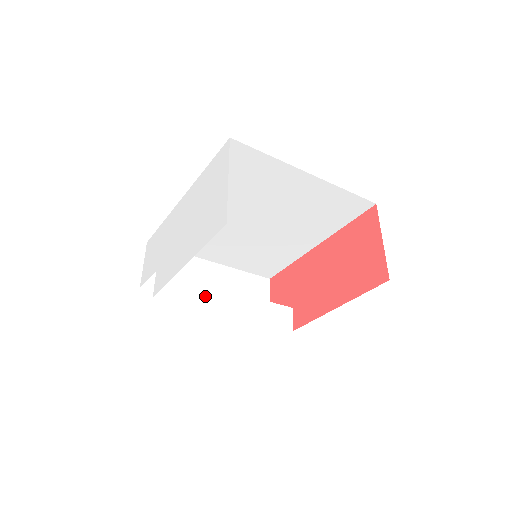
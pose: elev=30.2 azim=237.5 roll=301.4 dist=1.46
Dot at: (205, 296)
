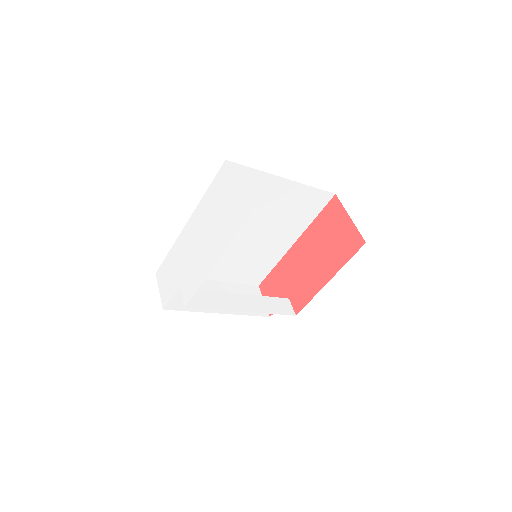
Dot at: (222, 300)
